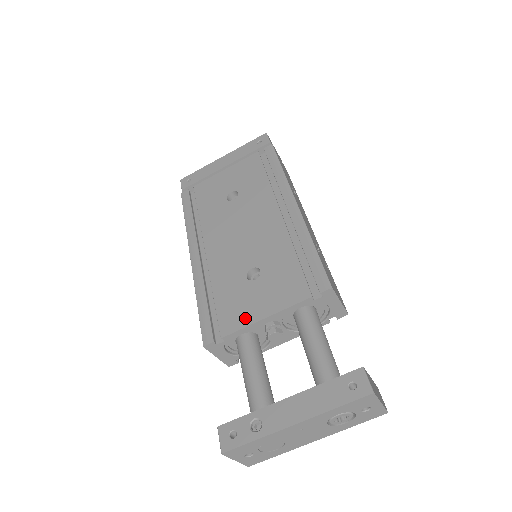
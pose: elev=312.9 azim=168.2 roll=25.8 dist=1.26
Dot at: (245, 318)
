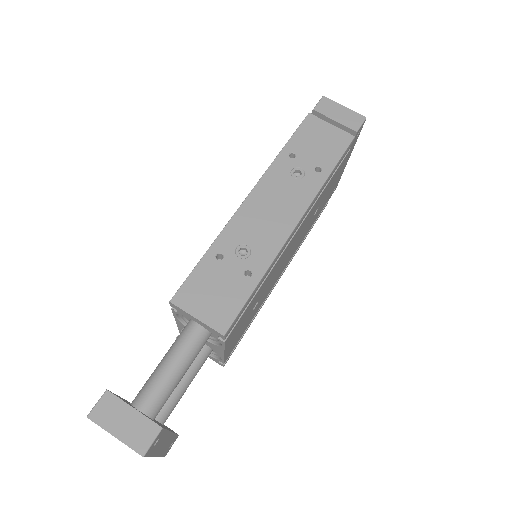
Dot at: occluded
